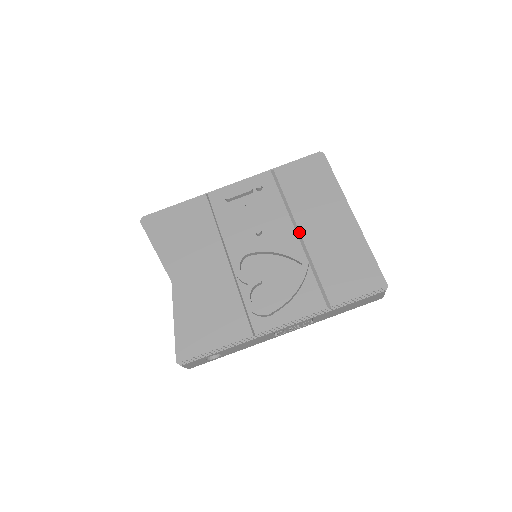
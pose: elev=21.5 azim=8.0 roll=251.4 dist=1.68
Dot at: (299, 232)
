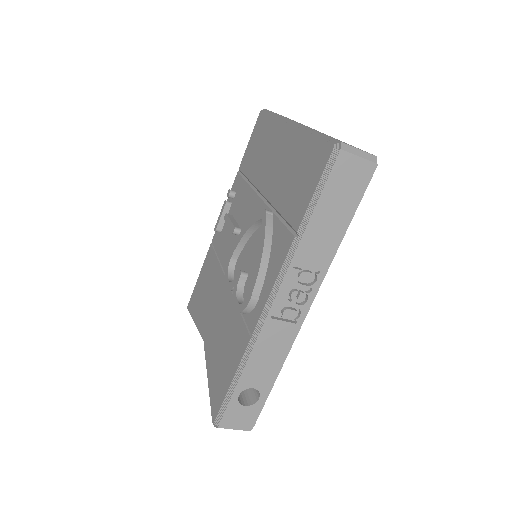
Dot at: (261, 194)
